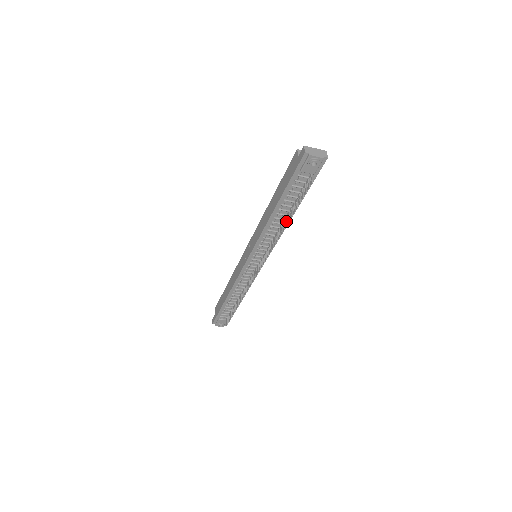
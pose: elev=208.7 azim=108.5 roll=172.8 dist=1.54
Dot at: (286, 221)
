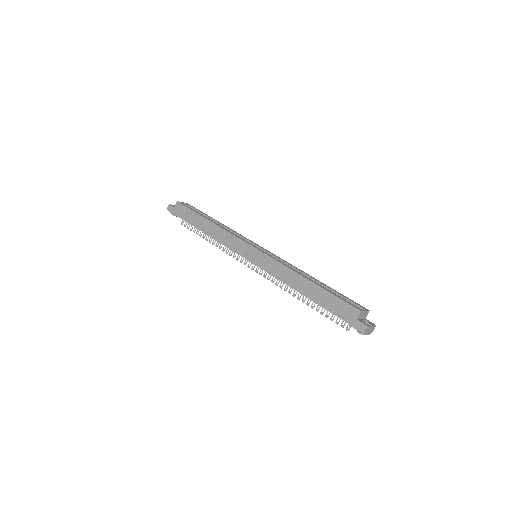
Dot at: (305, 299)
